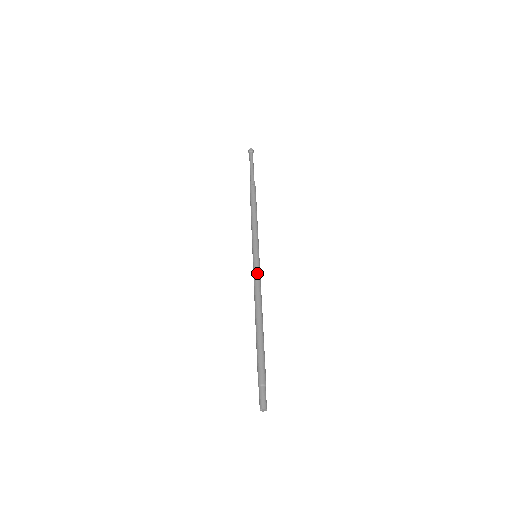
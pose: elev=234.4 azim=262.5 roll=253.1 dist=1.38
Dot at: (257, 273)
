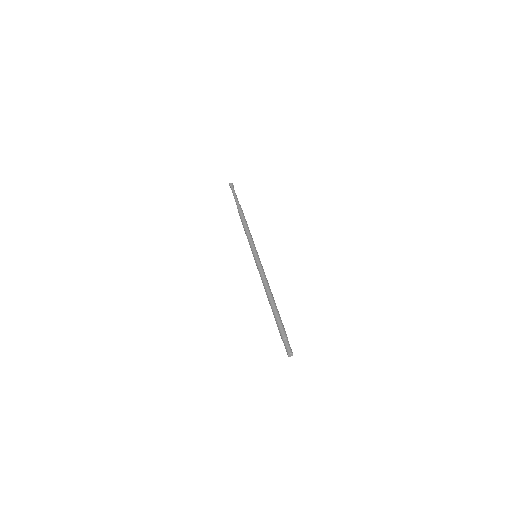
Dot at: (259, 267)
